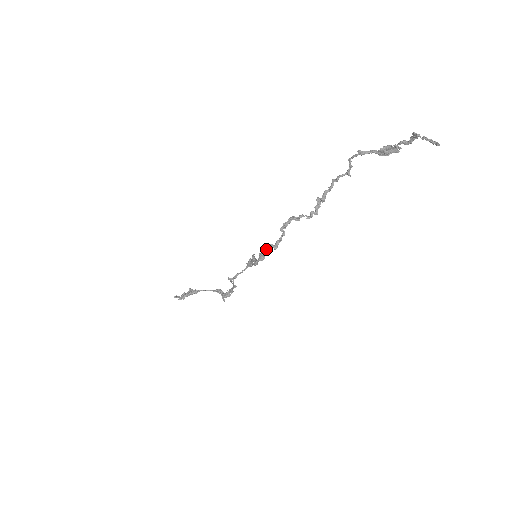
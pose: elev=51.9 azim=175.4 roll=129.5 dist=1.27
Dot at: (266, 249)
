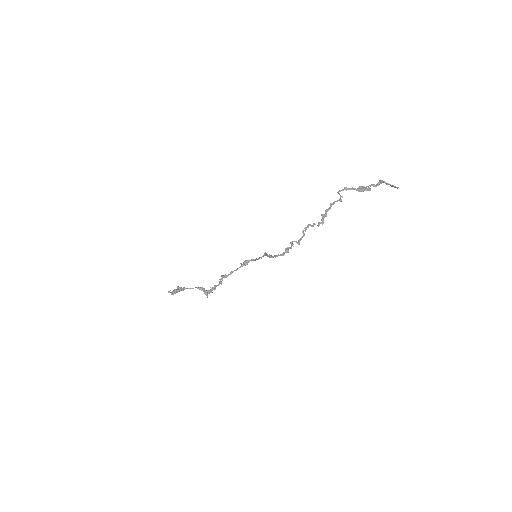
Dot at: (291, 245)
